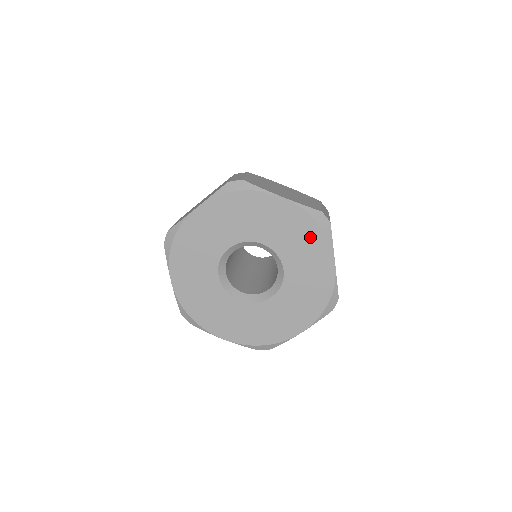
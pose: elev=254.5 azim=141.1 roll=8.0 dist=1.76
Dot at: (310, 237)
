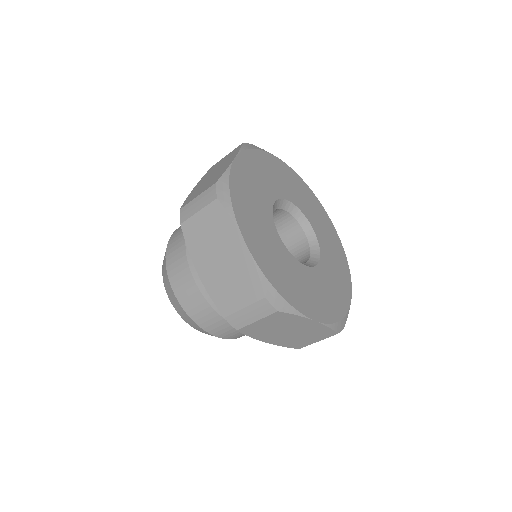
Dot at: (341, 262)
